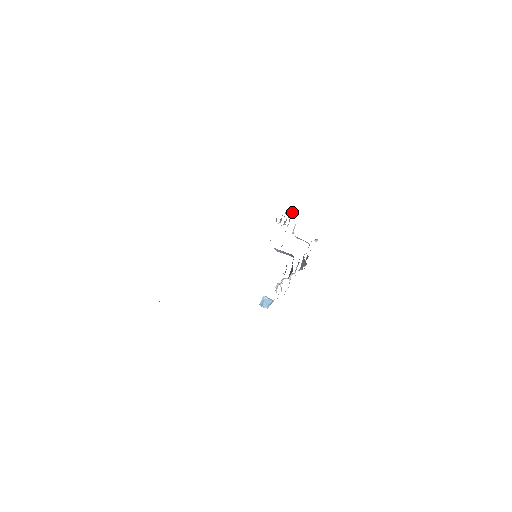
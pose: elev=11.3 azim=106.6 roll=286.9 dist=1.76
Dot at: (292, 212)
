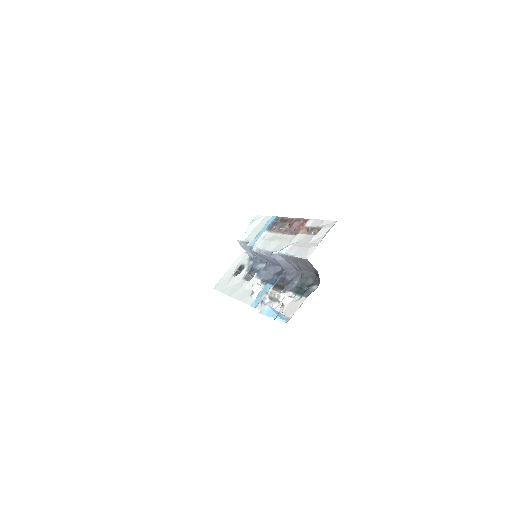
Dot at: (274, 221)
